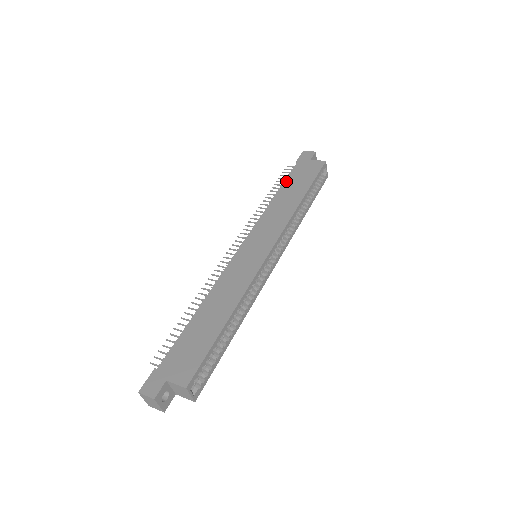
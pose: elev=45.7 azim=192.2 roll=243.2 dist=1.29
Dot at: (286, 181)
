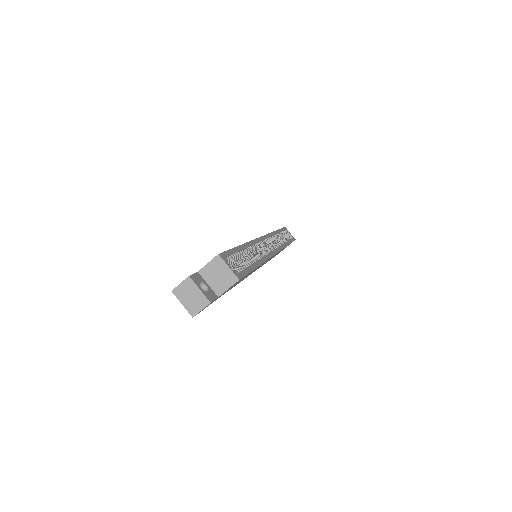
Dot at: occluded
